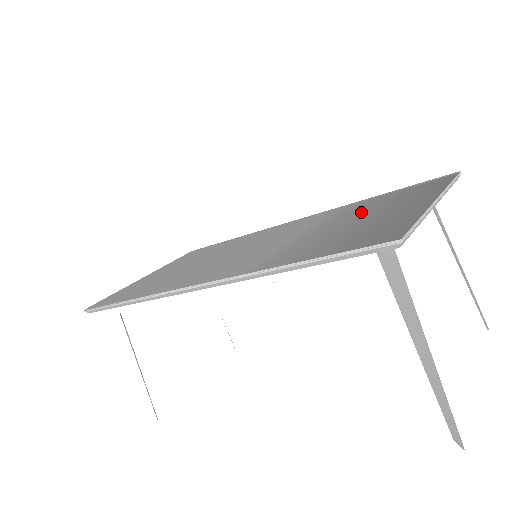
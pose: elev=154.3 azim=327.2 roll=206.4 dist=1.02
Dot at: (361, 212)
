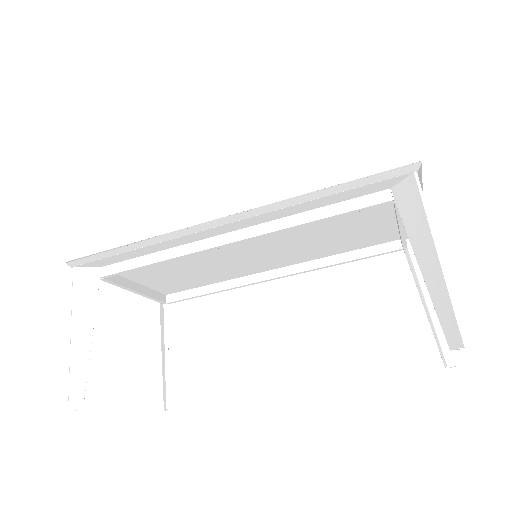
Dot at: occluded
